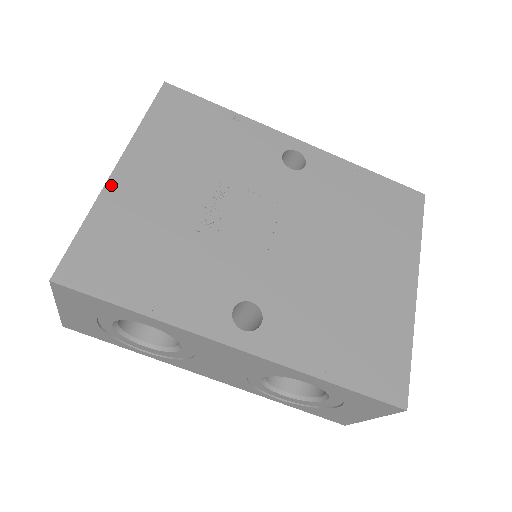
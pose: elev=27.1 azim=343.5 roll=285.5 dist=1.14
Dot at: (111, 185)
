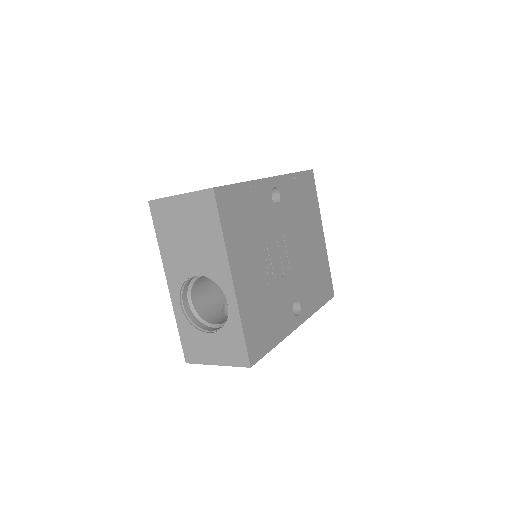
Dot at: (238, 295)
